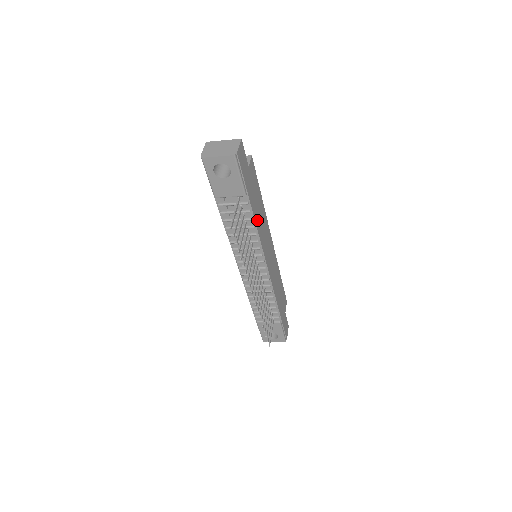
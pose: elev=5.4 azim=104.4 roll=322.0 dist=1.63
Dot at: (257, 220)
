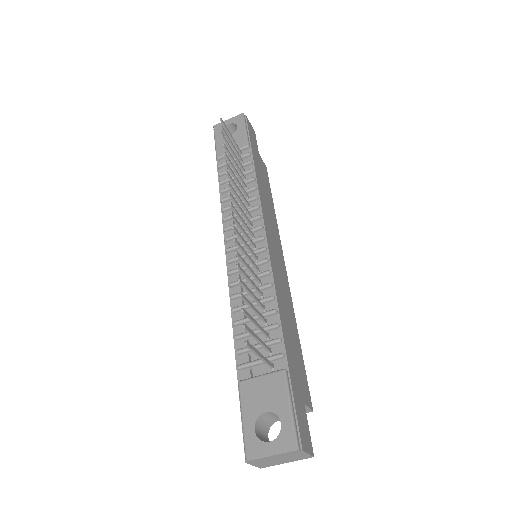
Dot at: (260, 185)
